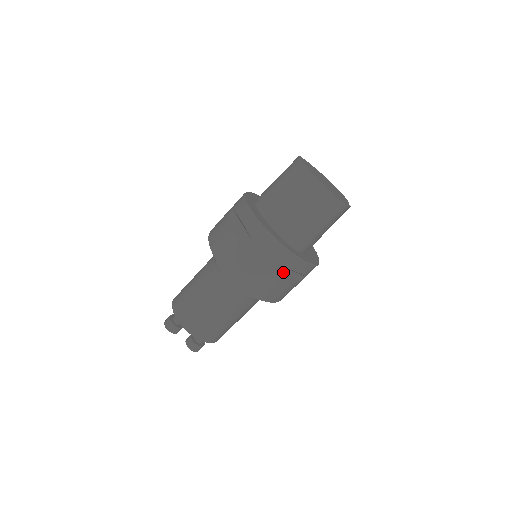
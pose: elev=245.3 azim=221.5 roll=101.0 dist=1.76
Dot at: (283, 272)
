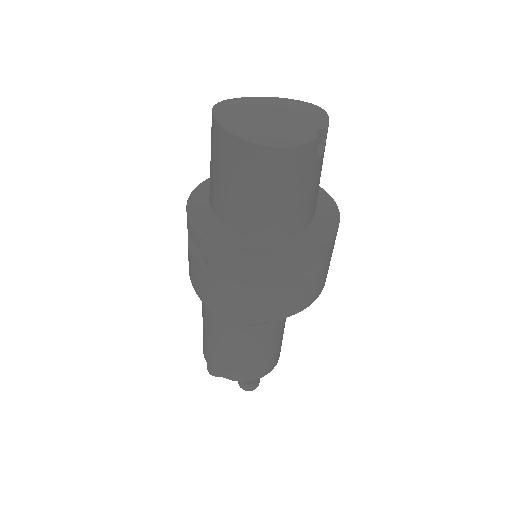
Dot at: (274, 278)
